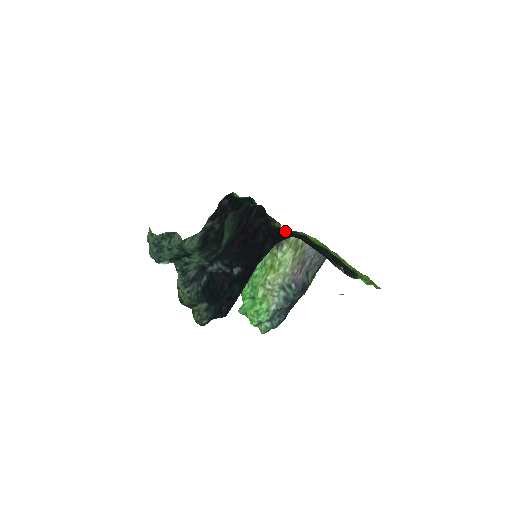
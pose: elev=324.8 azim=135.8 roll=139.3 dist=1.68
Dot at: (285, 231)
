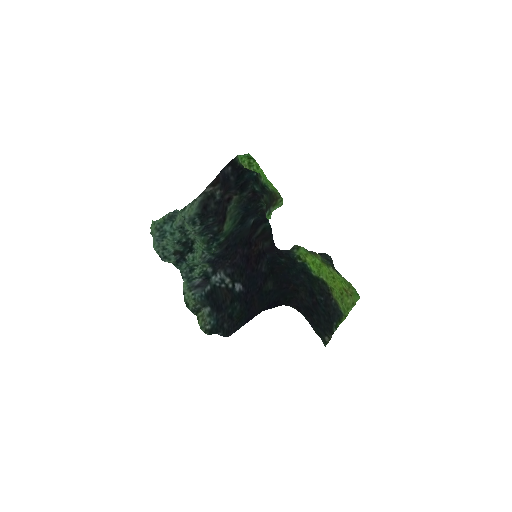
Dot at: (288, 269)
